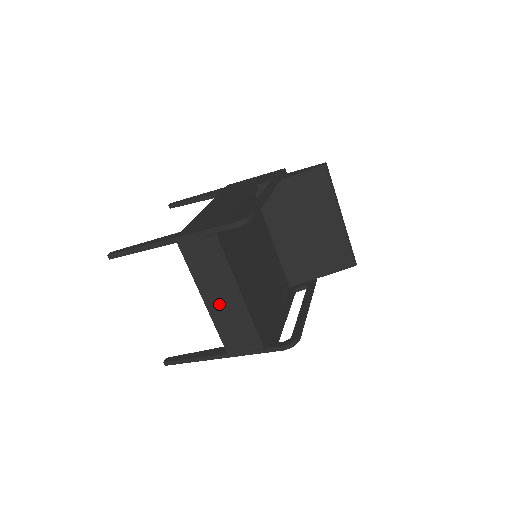
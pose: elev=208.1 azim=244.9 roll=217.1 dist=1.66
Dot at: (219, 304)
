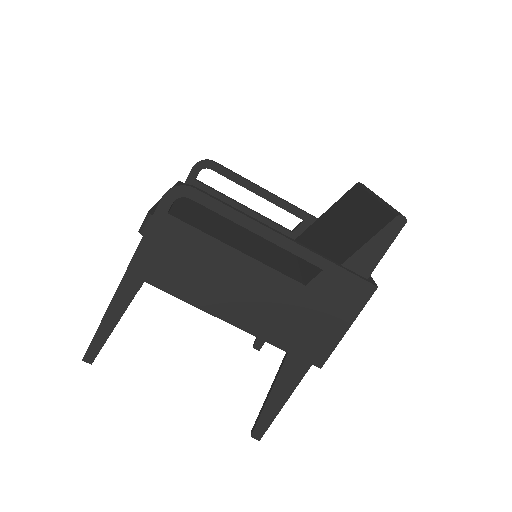
Dot at: occluded
